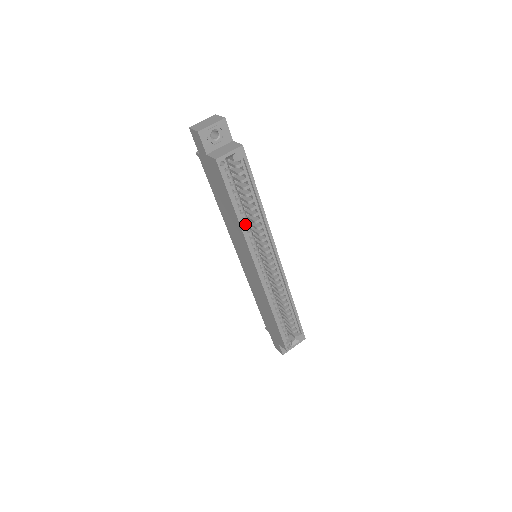
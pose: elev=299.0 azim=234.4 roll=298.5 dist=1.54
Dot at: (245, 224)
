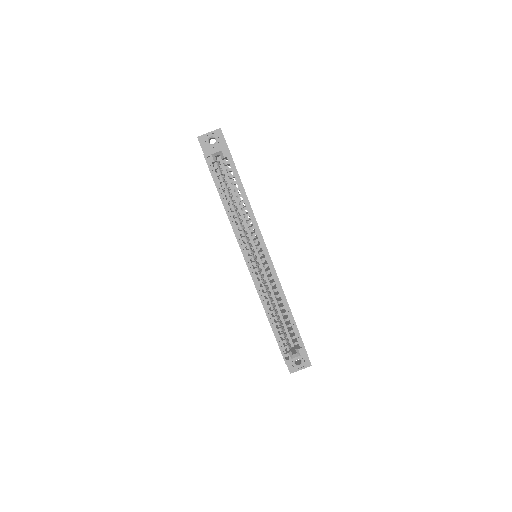
Dot at: (236, 217)
